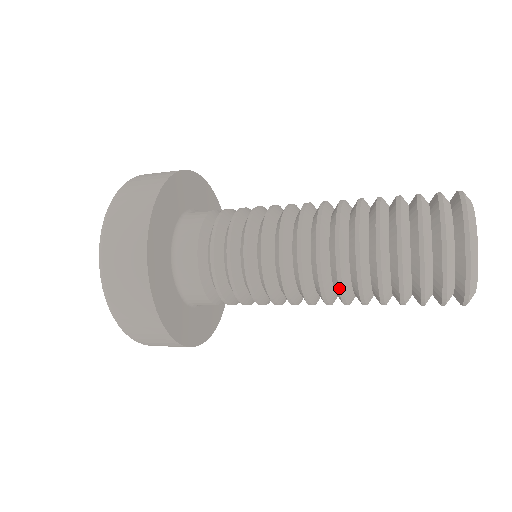
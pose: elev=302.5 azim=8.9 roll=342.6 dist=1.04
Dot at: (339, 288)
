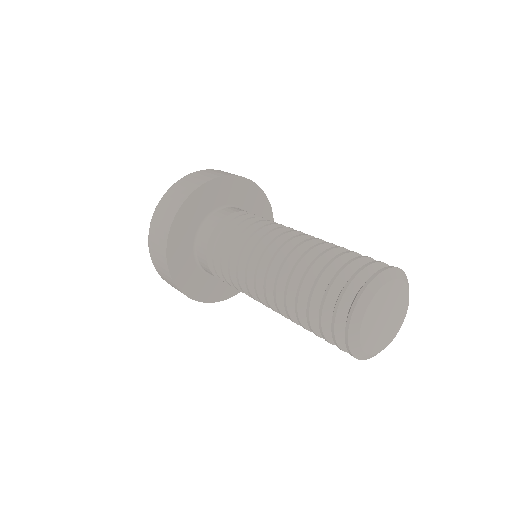
Dot at: (274, 298)
